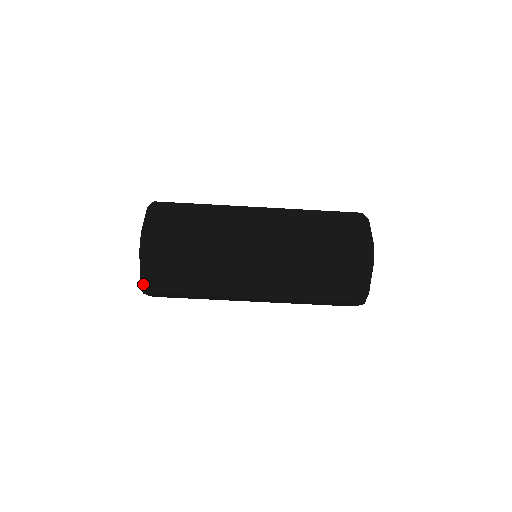
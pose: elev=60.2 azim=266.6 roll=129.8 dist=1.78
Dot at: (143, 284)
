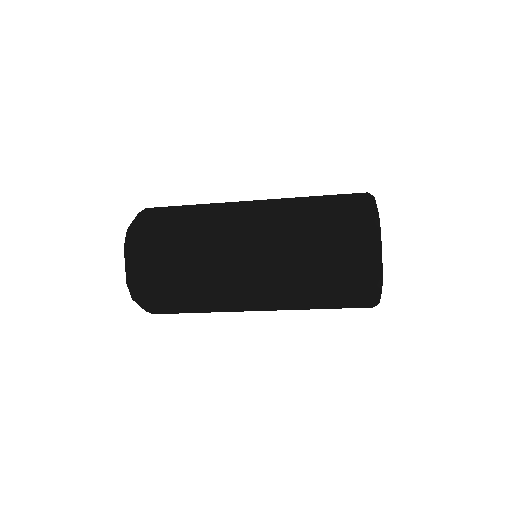
Dot at: (129, 285)
